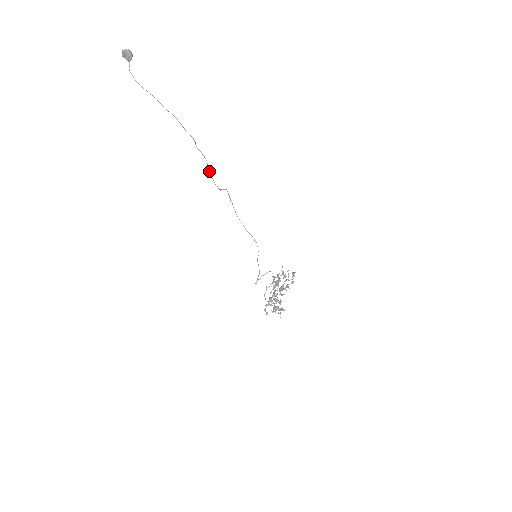
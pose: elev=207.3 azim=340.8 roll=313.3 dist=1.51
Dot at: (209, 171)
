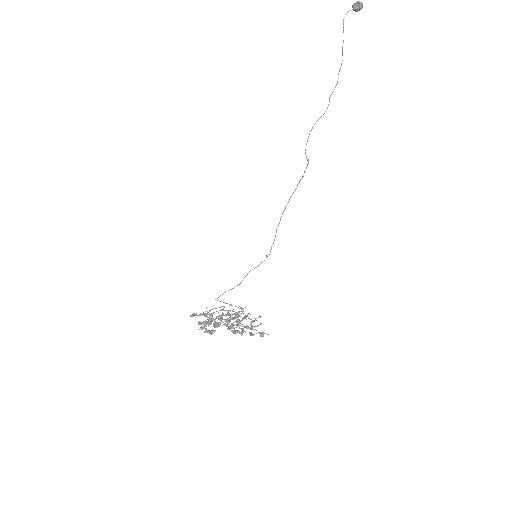
Dot at: (318, 119)
